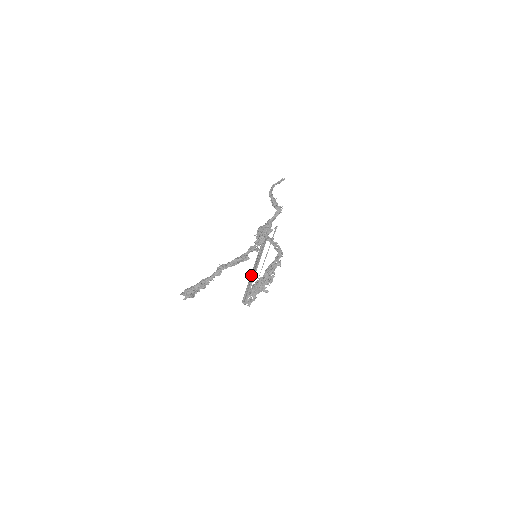
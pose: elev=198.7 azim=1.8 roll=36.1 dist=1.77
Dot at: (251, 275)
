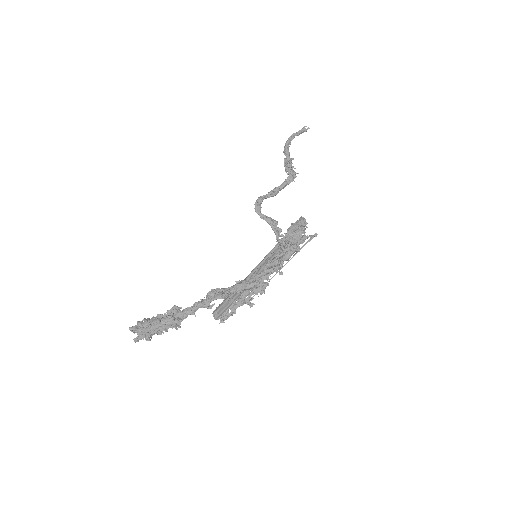
Dot at: occluded
